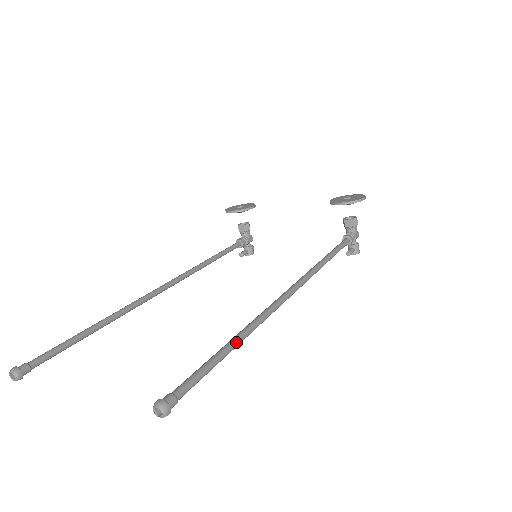
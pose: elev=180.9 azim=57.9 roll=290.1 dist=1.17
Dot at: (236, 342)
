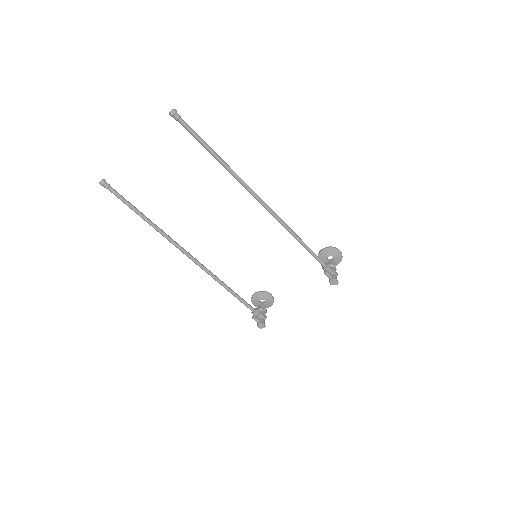
Dot at: (217, 154)
